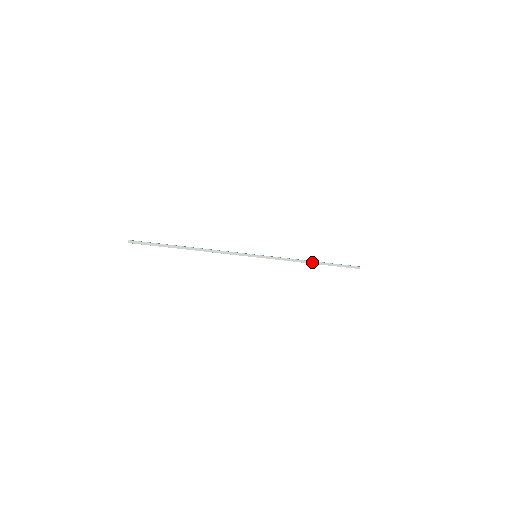
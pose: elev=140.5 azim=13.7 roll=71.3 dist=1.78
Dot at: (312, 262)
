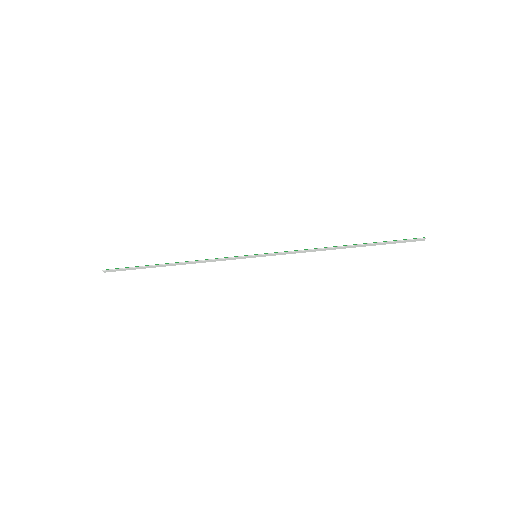
Dot at: (341, 247)
